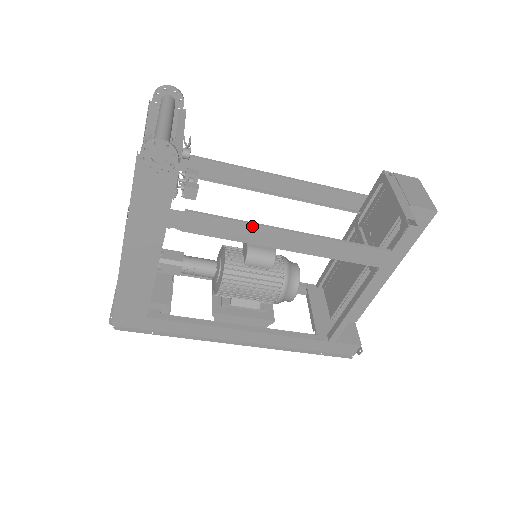
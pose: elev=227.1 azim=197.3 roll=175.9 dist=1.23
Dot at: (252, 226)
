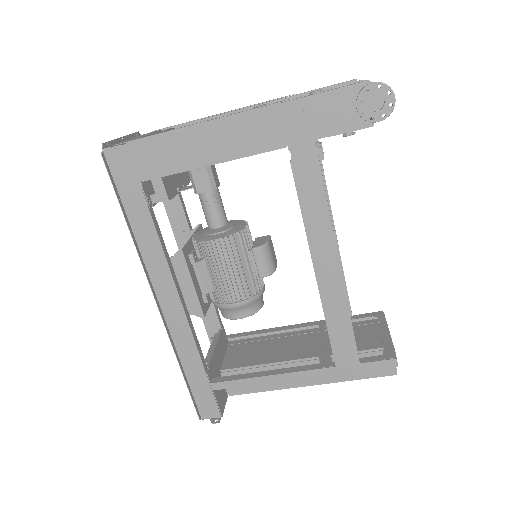
Dot at: (330, 227)
